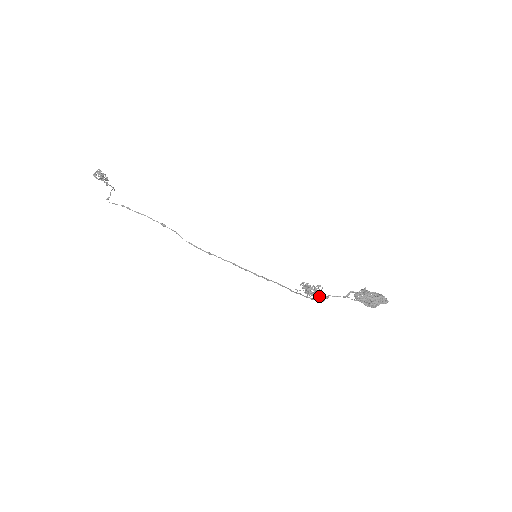
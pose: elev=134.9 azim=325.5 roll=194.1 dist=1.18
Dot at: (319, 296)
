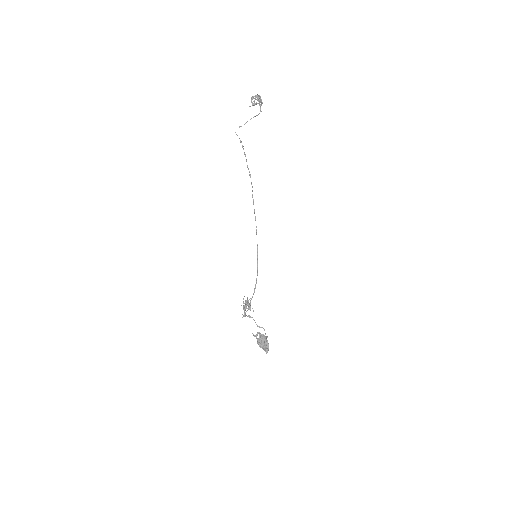
Dot at: (245, 313)
